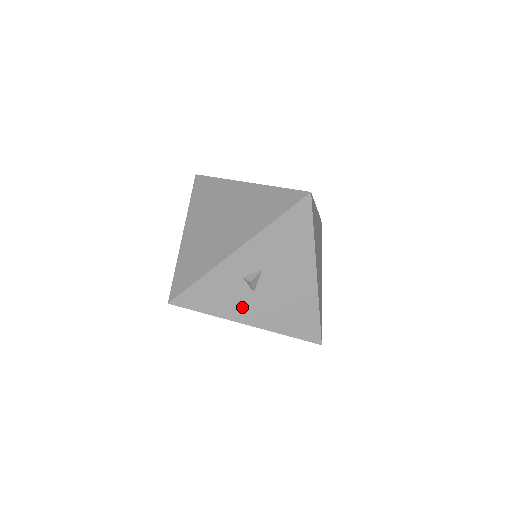
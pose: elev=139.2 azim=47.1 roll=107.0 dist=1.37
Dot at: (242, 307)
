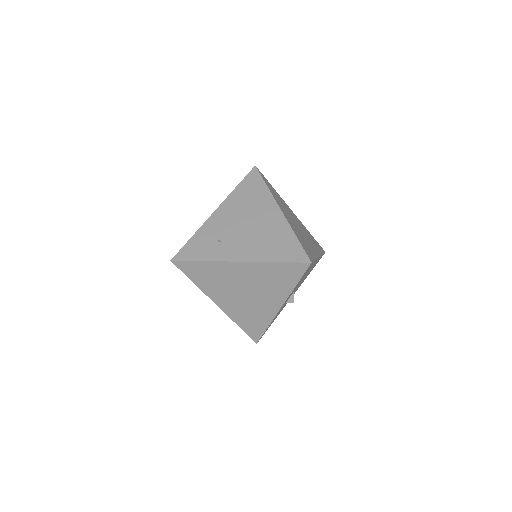
Dot at: occluded
